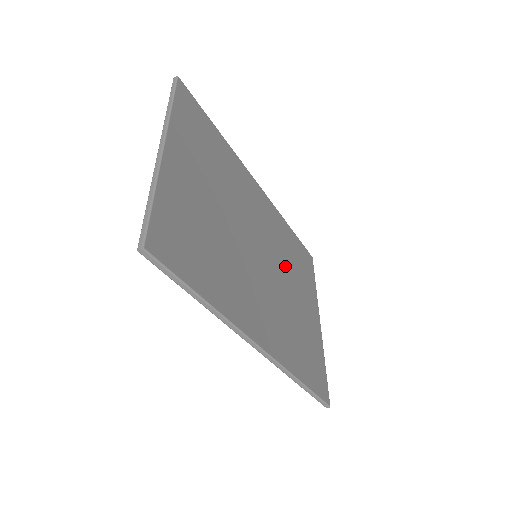
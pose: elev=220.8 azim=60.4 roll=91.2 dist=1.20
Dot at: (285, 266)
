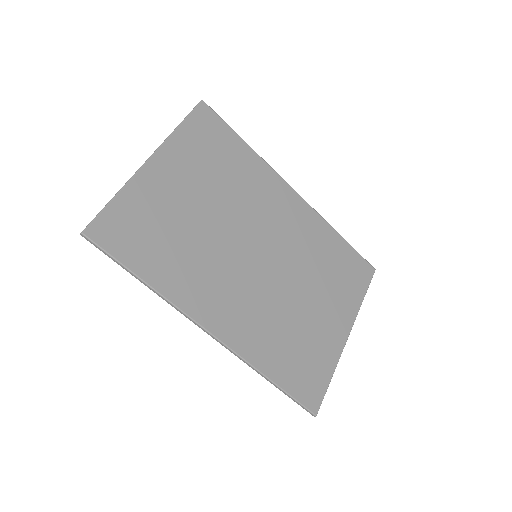
Dot at: (304, 271)
